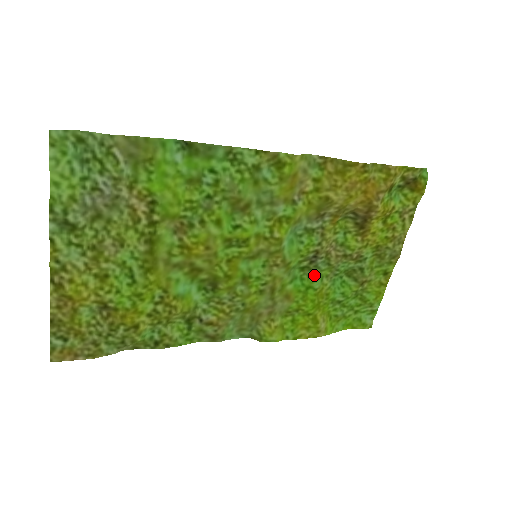
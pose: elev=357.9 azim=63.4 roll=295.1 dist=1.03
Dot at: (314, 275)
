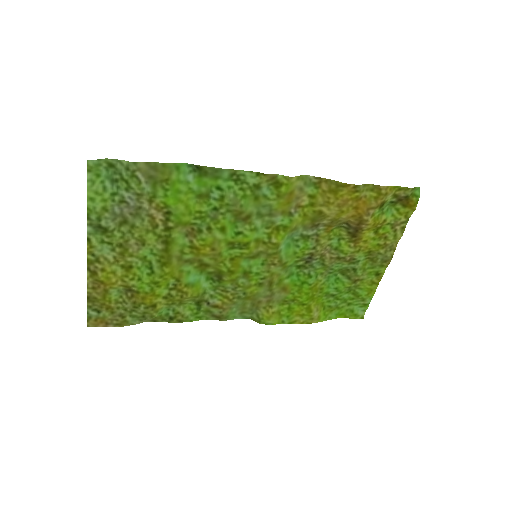
Dot at: (309, 272)
